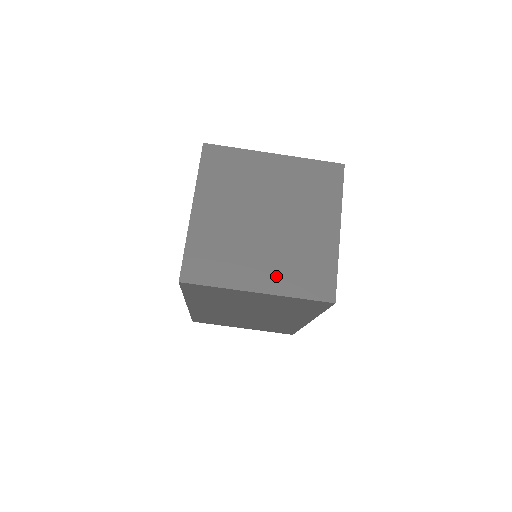
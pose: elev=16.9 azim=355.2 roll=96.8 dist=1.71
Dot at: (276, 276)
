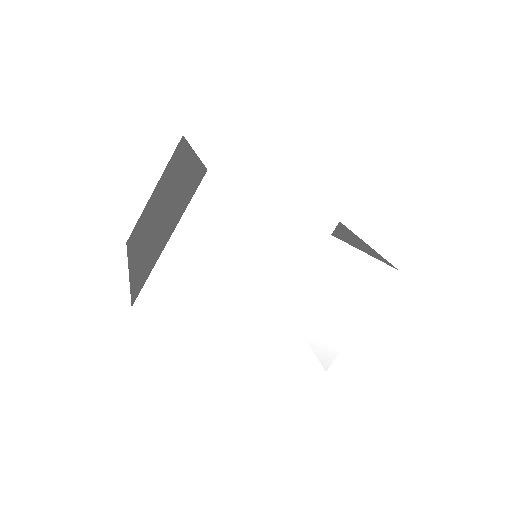
Dot at: (137, 263)
